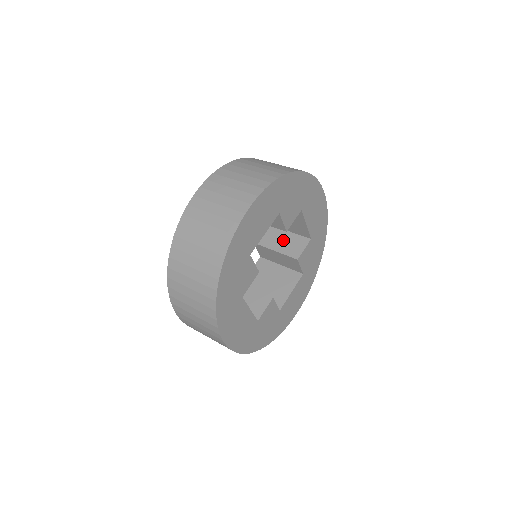
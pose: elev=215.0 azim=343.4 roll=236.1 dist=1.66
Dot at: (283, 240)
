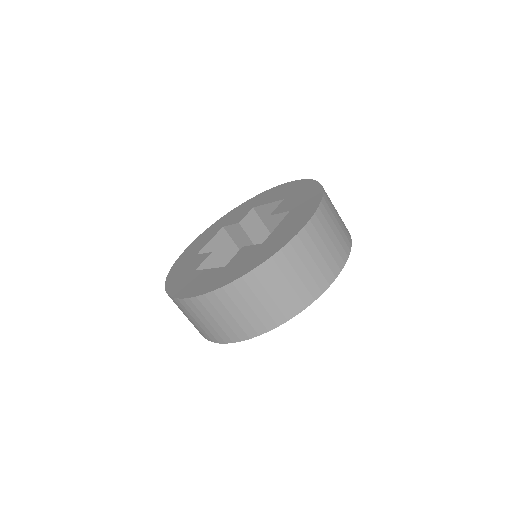
Dot at: (262, 236)
